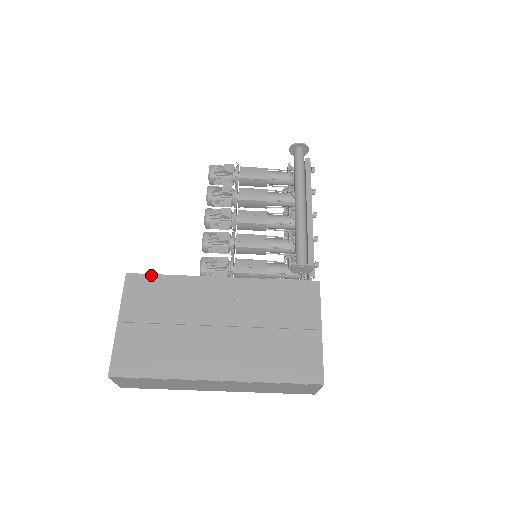
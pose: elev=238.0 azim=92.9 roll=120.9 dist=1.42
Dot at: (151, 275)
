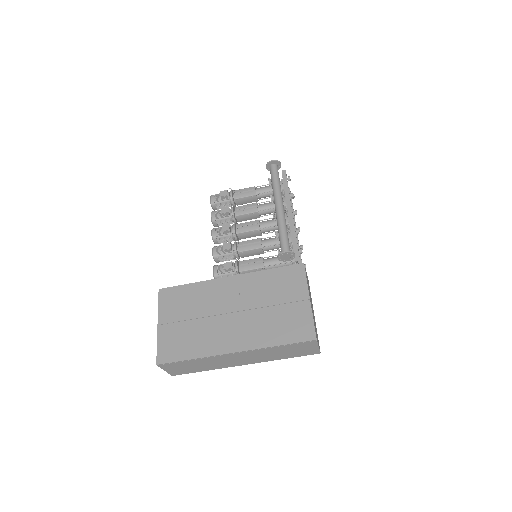
Dot at: (177, 287)
